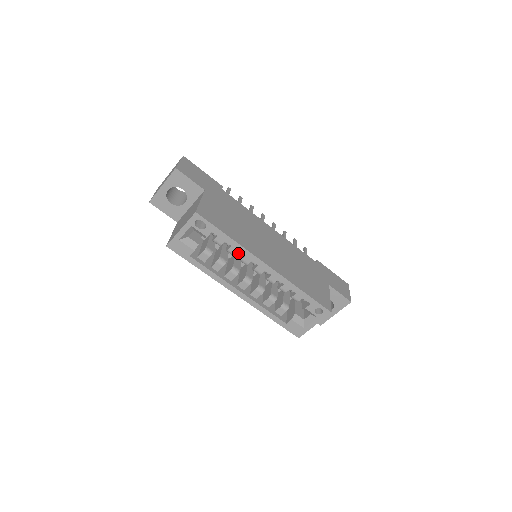
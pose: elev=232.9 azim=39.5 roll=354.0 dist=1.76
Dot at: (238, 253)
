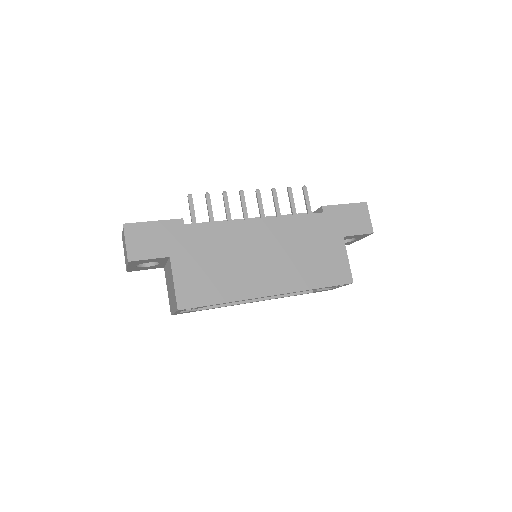
Dot at: occluded
